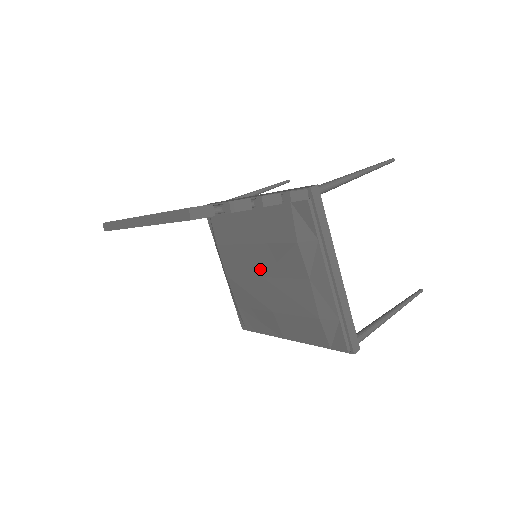
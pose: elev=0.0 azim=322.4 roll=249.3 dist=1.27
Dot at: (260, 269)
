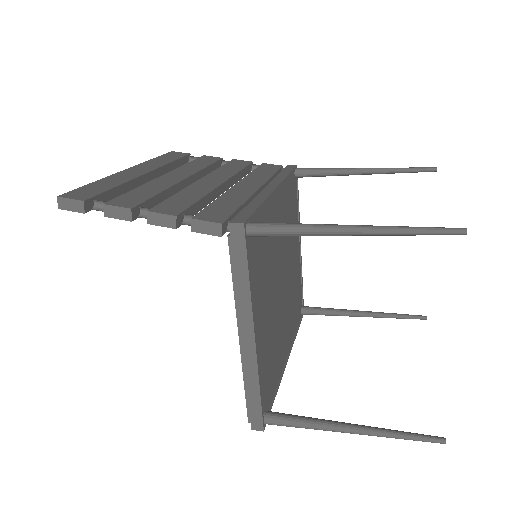
Dot at: occluded
